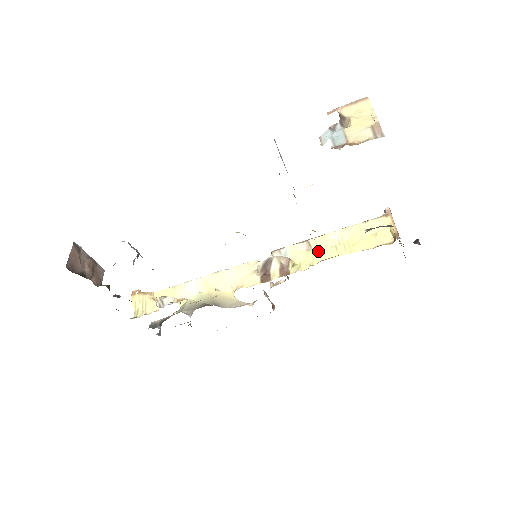
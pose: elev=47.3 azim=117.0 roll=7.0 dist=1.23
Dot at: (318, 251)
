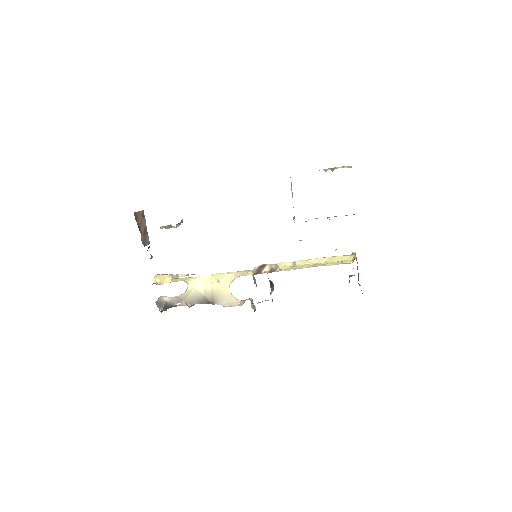
Dot at: (300, 266)
